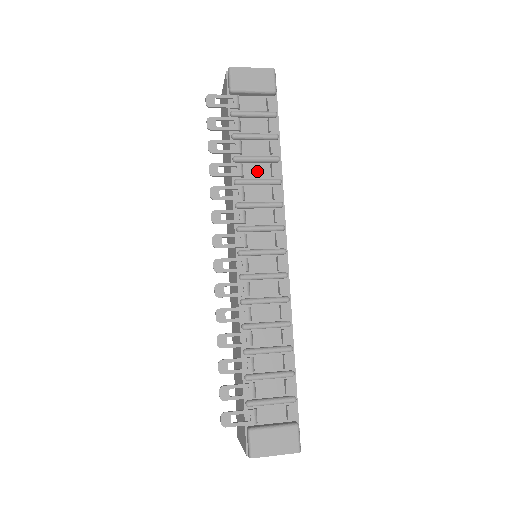
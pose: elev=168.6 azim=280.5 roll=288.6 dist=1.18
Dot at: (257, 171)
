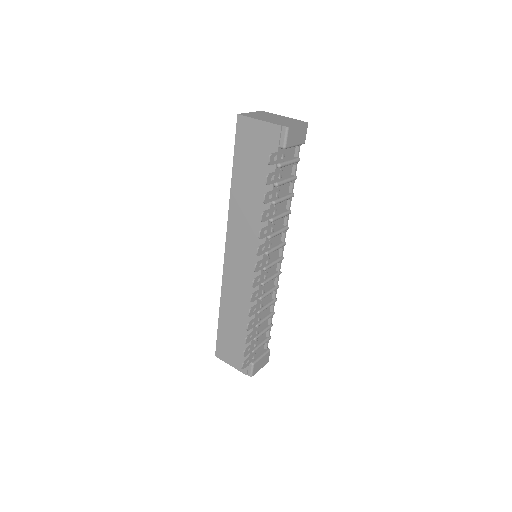
Dot at: (281, 207)
